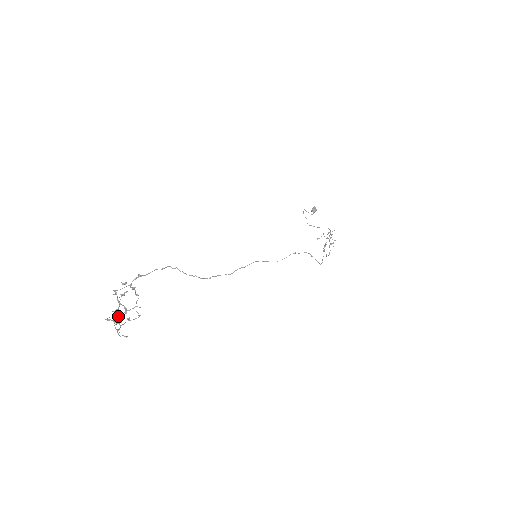
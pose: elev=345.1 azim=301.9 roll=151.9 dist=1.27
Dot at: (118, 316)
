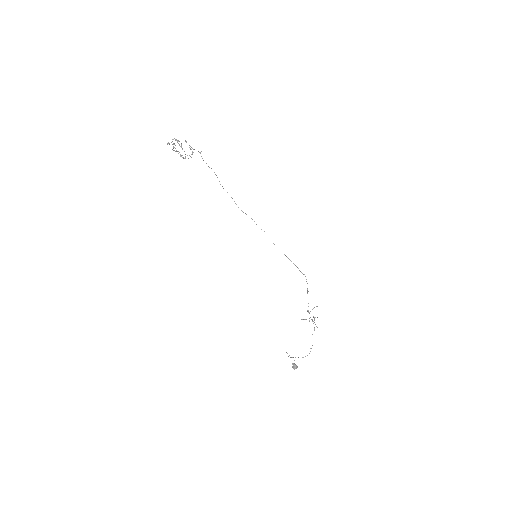
Dot at: (178, 143)
